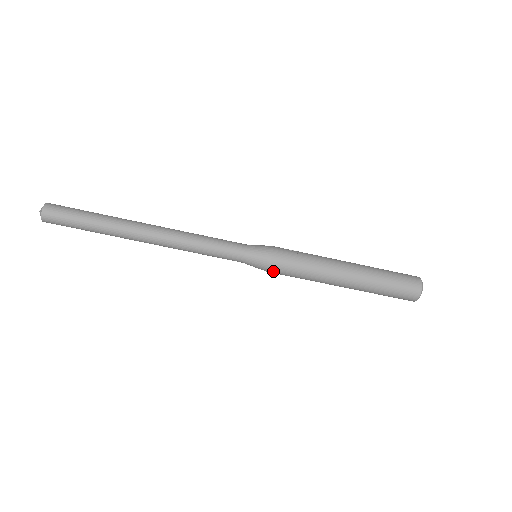
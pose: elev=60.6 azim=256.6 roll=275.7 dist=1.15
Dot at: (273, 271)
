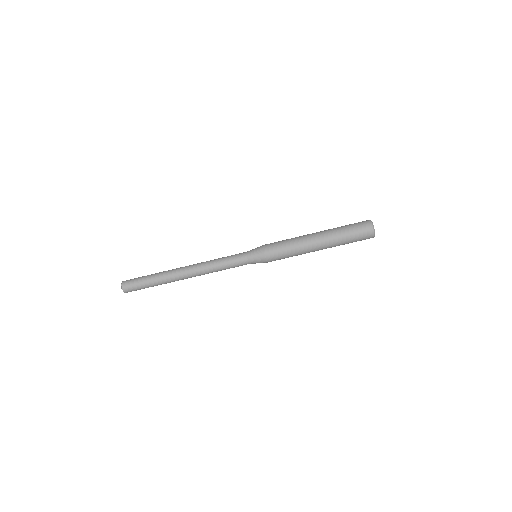
Dot at: (269, 255)
